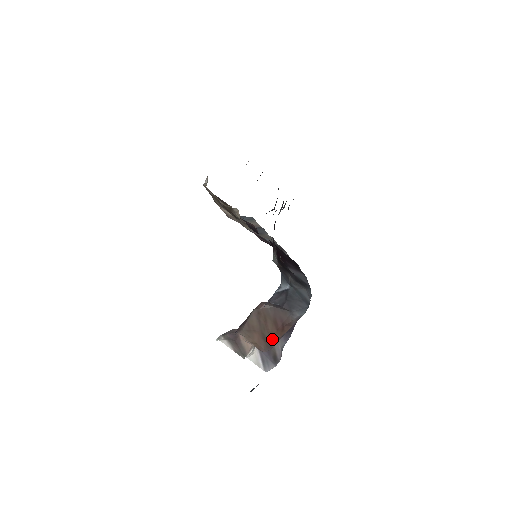
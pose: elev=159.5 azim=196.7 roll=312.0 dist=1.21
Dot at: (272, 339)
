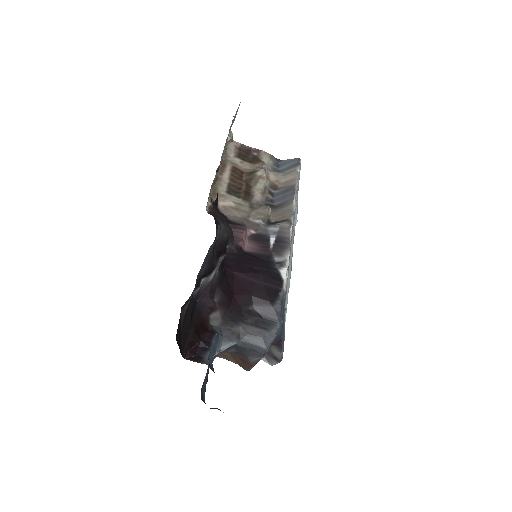
Dot at: (245, 366)
